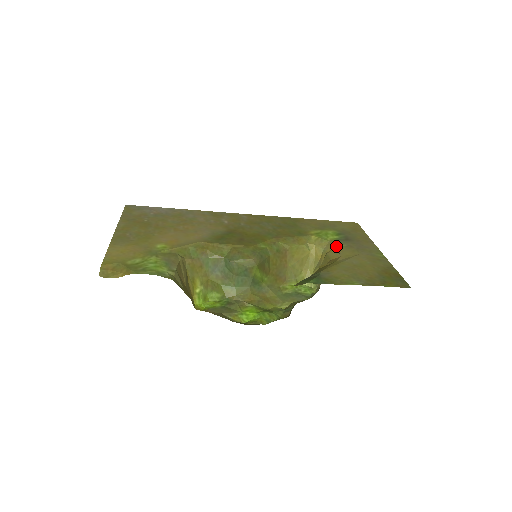
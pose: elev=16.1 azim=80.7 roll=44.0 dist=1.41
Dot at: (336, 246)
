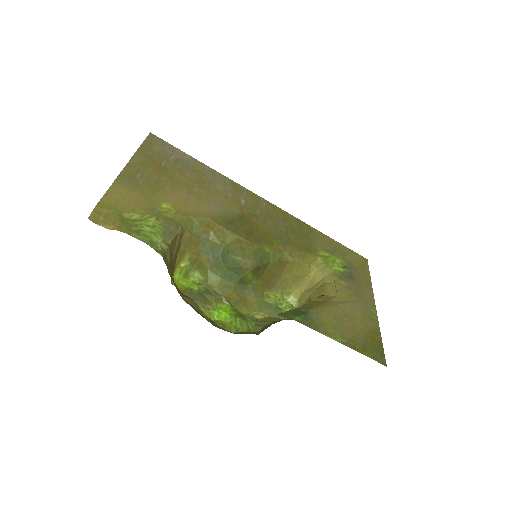
Dot at: (337, 281)
